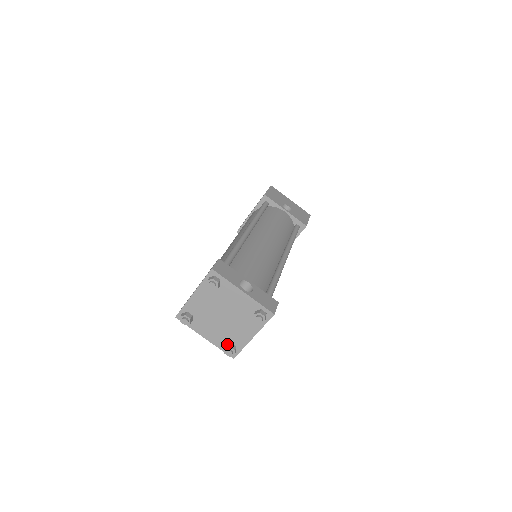
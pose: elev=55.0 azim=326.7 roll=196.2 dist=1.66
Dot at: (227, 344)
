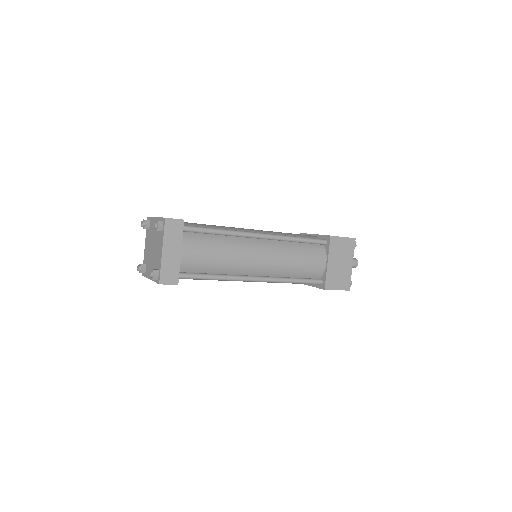
Dot at: occluded
